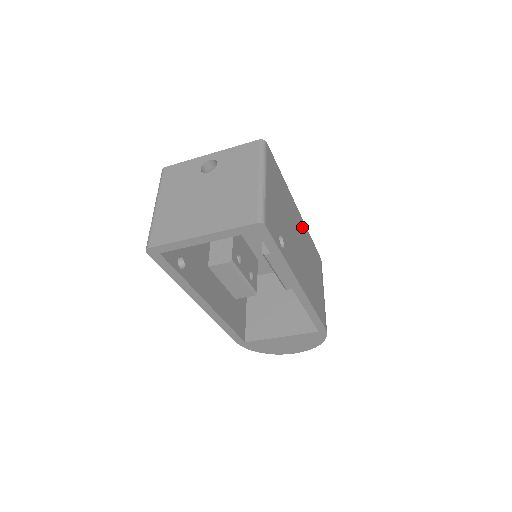
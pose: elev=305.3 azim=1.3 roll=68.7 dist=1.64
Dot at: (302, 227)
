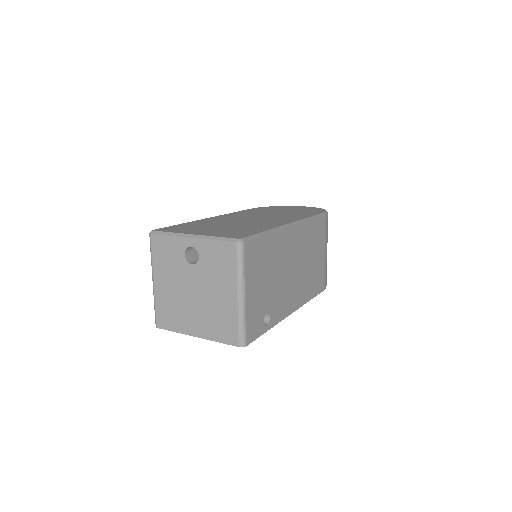
Dot at: (298, 236)
